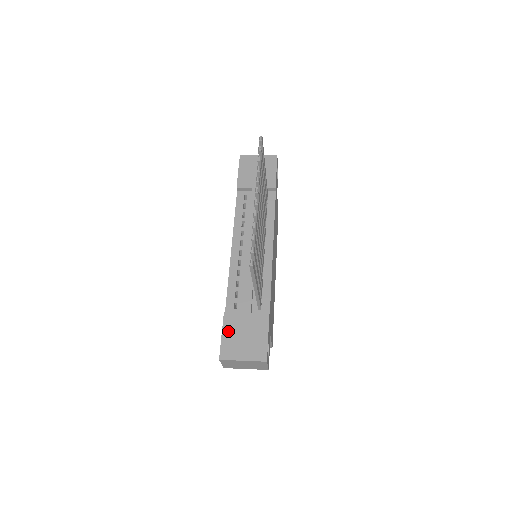
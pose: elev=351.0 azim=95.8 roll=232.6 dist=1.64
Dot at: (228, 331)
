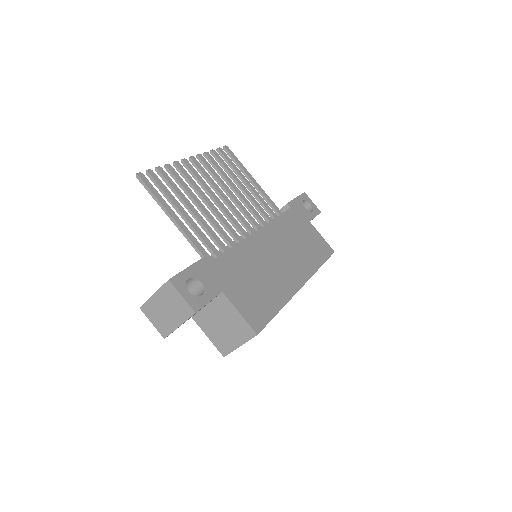
Dot at: occluded
